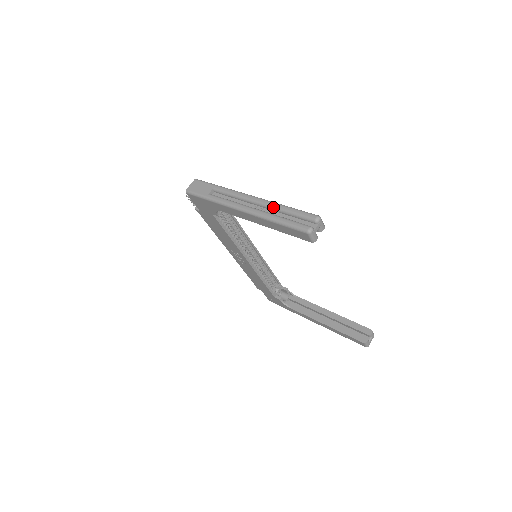
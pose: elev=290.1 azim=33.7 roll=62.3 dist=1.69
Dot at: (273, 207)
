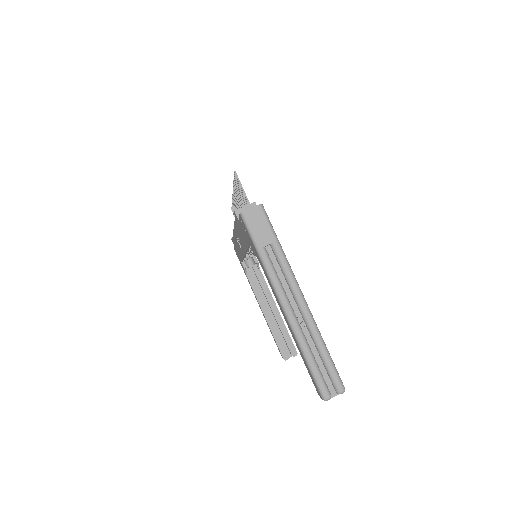
Dot at: (314, 337)
